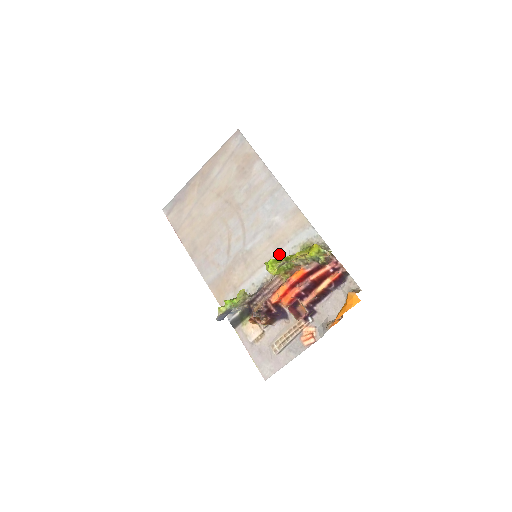
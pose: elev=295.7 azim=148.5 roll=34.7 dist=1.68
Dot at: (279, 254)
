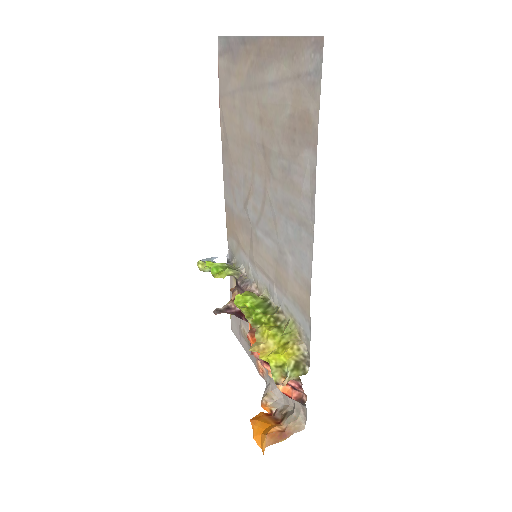
Dot at: (274, 288)
